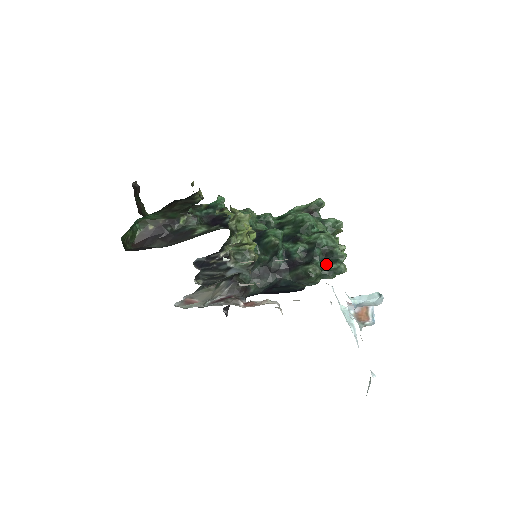
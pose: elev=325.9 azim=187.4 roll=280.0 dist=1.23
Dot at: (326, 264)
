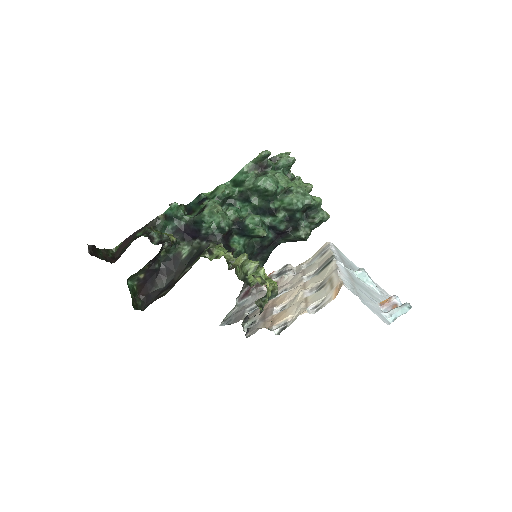
Dot at: (311, 221)
